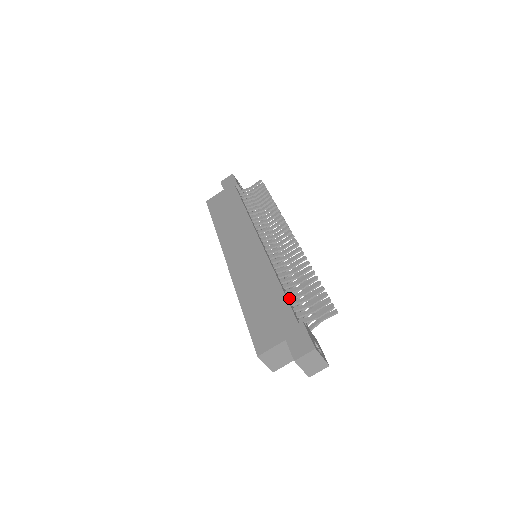
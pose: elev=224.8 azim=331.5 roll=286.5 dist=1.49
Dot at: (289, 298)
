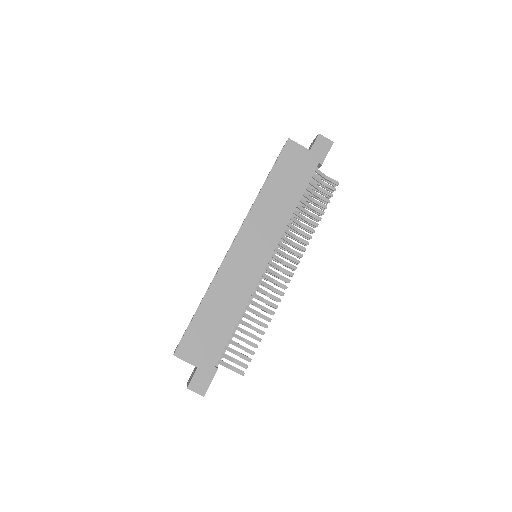
Dot at: (232, 335)
